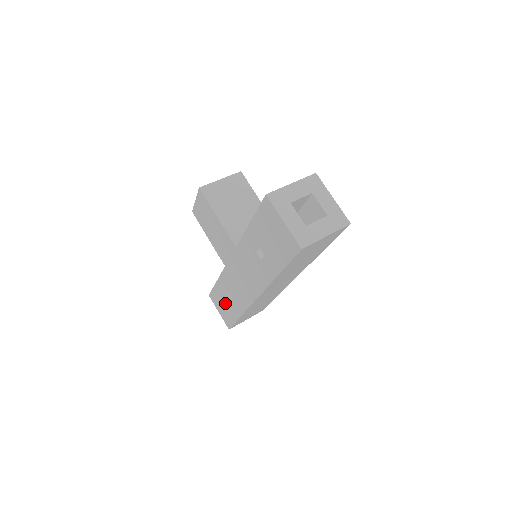
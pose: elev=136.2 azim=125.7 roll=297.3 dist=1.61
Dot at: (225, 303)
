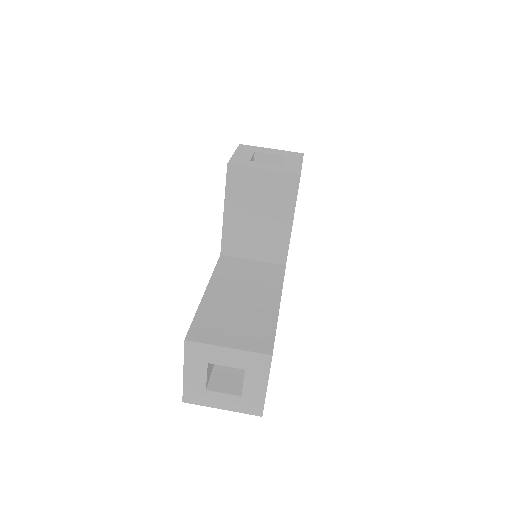
Dot at: occluded
